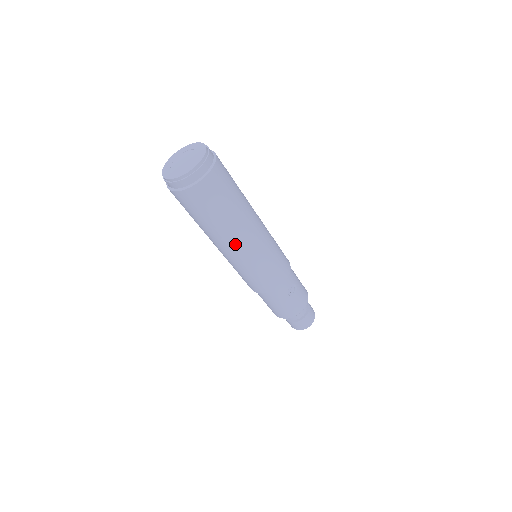
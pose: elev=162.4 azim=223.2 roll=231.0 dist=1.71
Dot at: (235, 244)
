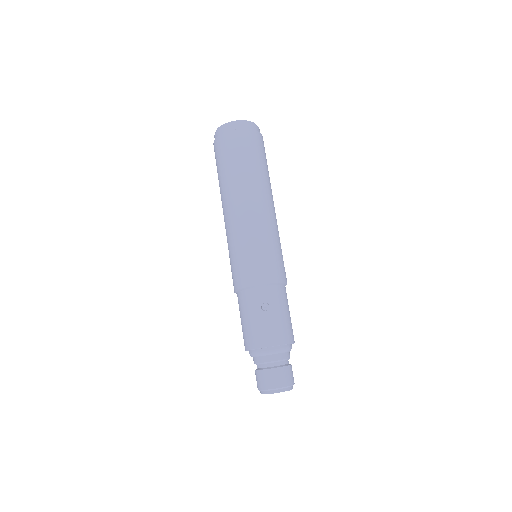
Dot at: (231, 207)
